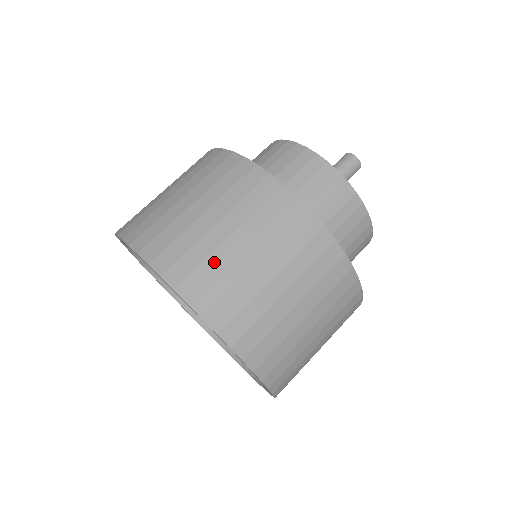
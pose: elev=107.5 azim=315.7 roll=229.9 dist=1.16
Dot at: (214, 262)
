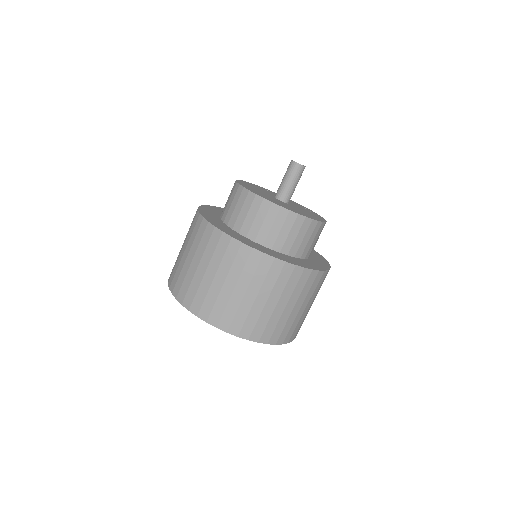
Dot at: (202, 290)
